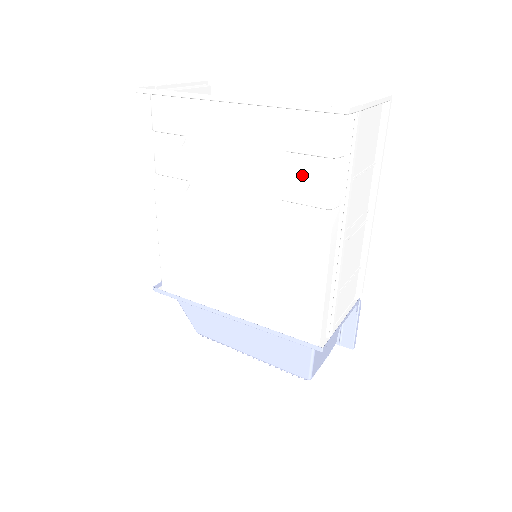
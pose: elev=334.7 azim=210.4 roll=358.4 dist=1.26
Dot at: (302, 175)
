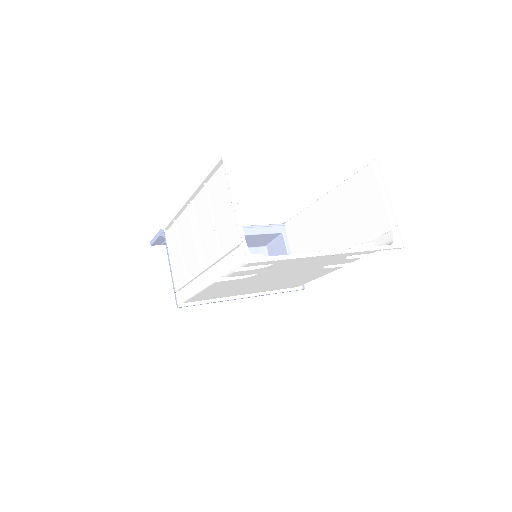
Dot at: (350, 259)
